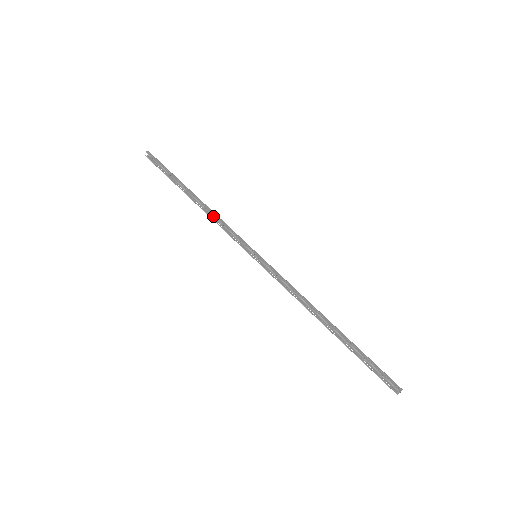
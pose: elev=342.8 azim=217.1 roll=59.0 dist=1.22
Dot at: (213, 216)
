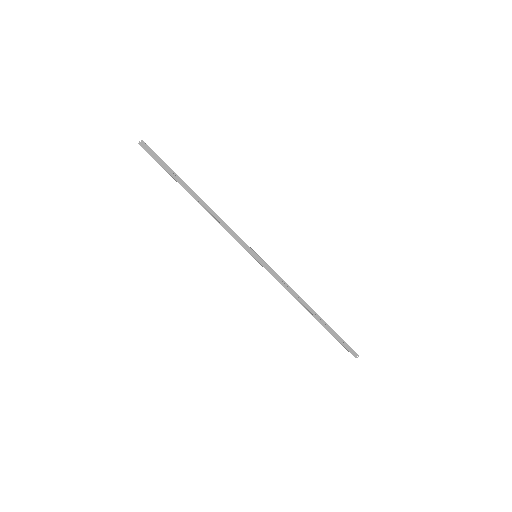
Dot at: (216, 215)
